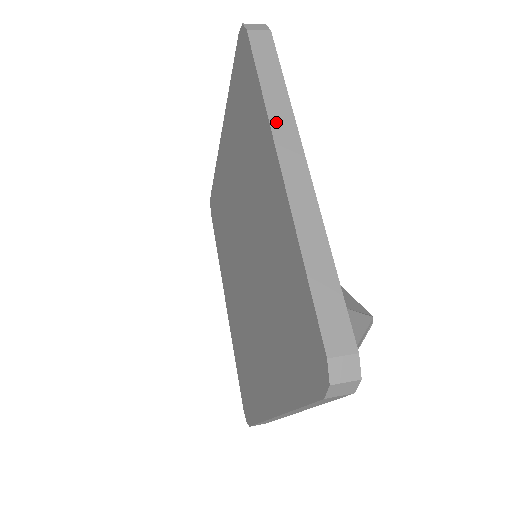
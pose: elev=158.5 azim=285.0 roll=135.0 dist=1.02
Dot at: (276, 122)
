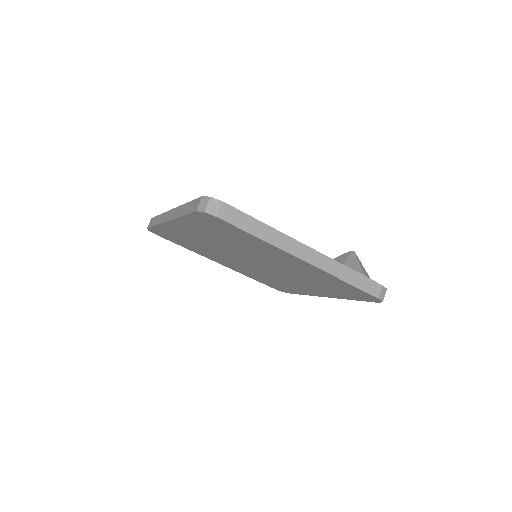
Dot at: (282, 246)
